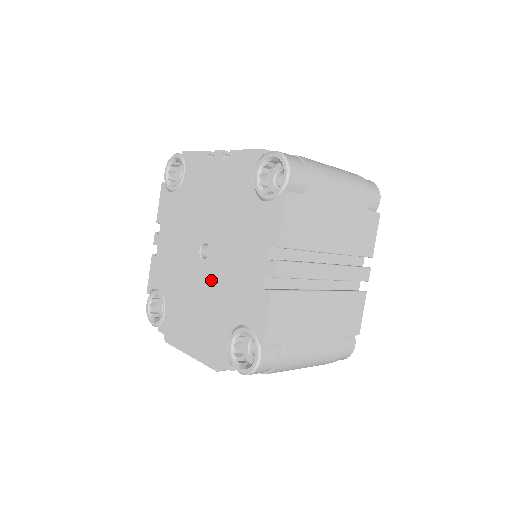
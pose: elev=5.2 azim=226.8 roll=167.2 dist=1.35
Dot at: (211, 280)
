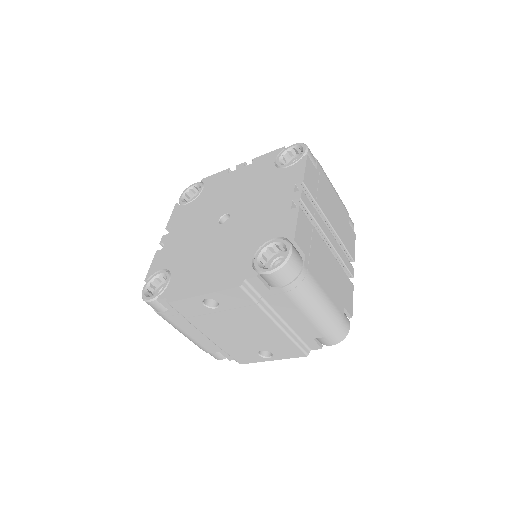
Dot at: (232, 231)
